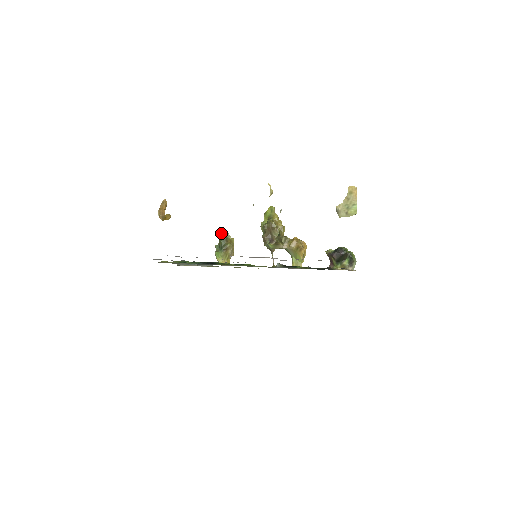
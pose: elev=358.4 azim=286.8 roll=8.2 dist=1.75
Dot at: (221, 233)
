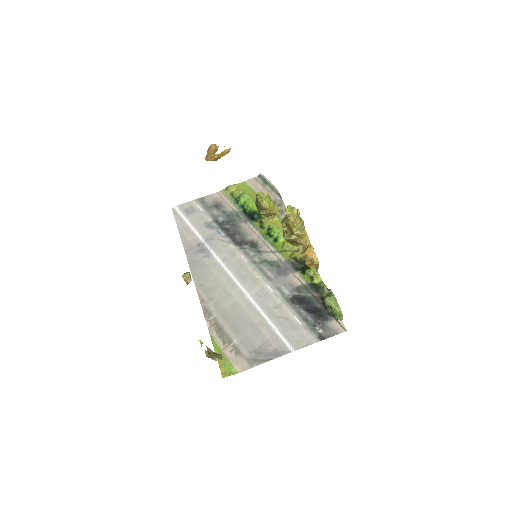
Dot at: (256, 198)
